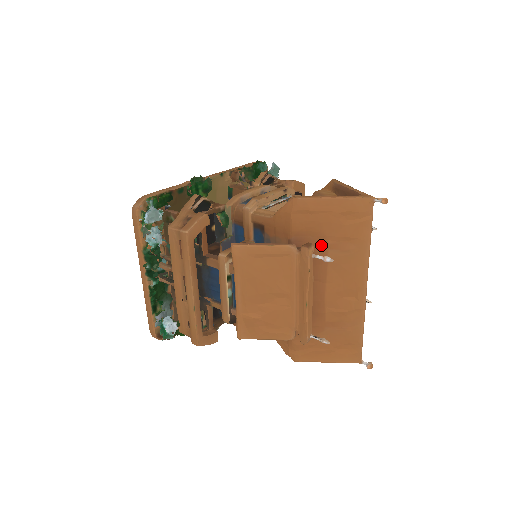
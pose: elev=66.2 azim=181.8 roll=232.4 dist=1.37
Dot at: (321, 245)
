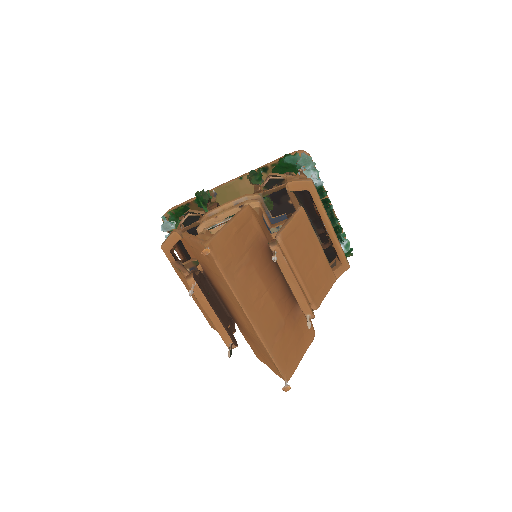
Dot at: (212, 274)
